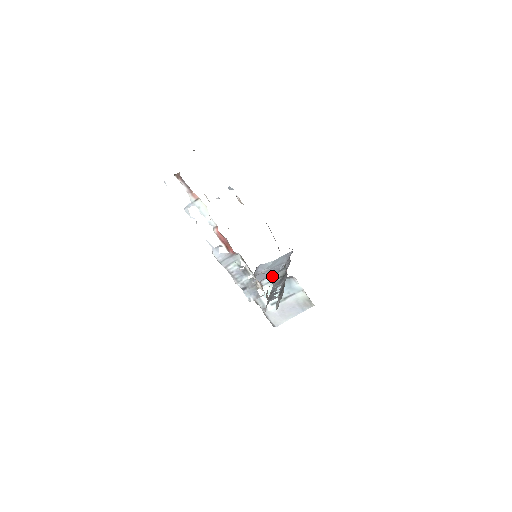
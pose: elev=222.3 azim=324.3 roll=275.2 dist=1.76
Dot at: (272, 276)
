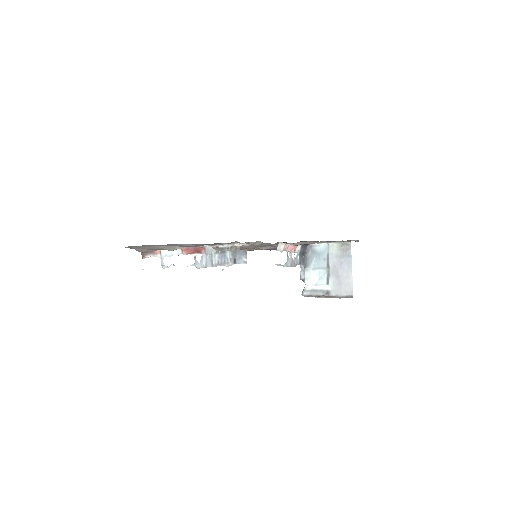
Dot at: (300, 265)
